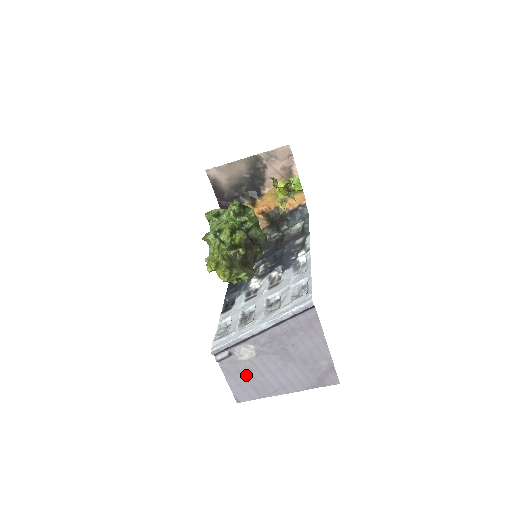
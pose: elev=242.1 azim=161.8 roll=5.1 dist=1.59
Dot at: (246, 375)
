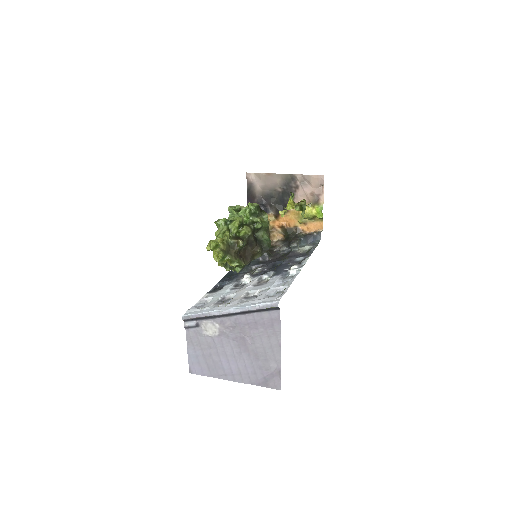
Dot at: (205, 350)
